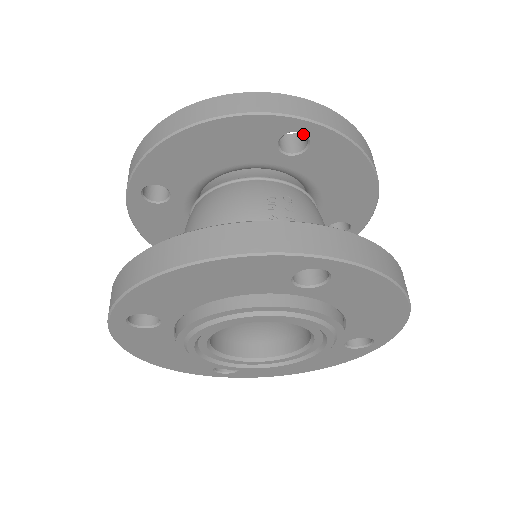
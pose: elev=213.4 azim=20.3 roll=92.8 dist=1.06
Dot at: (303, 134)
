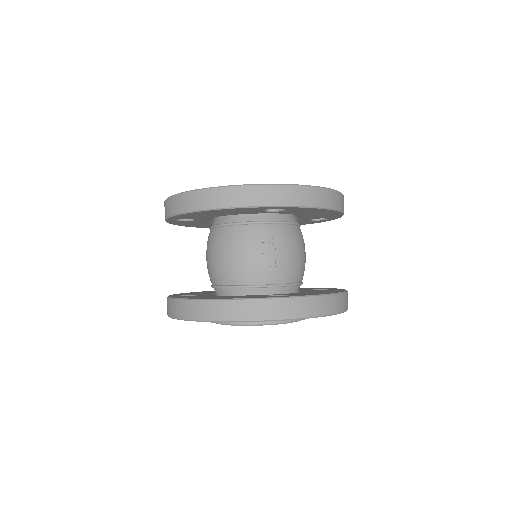
Dot at: occluded
